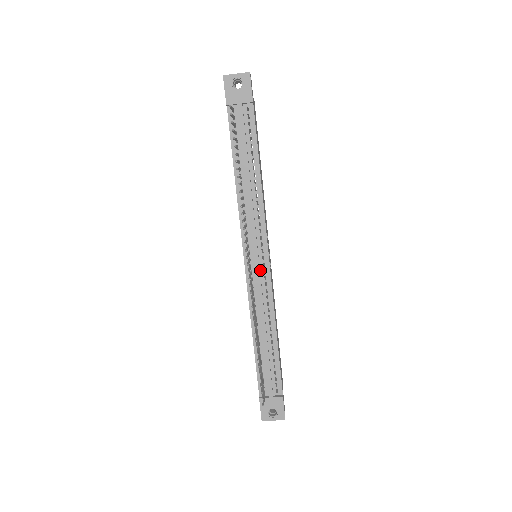
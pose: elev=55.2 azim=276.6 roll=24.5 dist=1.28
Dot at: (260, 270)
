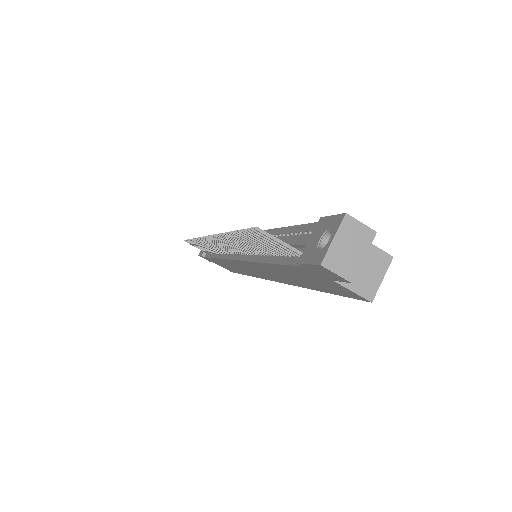
Dot at: occluded
